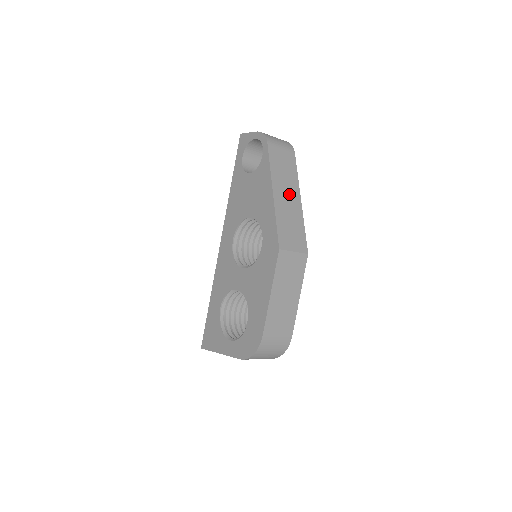
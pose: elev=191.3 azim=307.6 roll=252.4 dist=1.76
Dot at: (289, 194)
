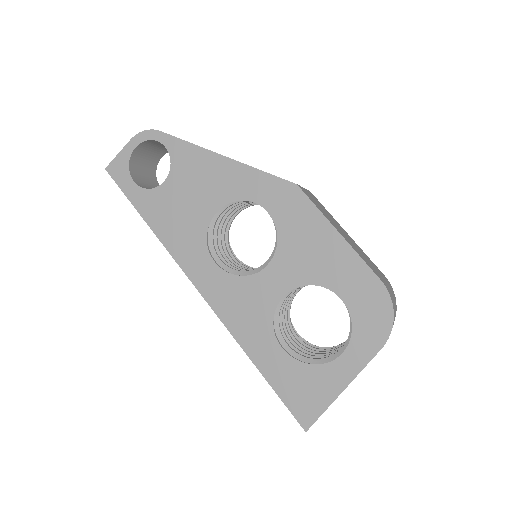
Dot at: occluded
